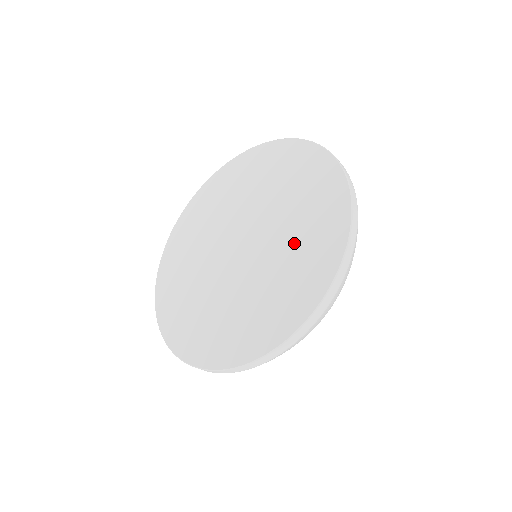
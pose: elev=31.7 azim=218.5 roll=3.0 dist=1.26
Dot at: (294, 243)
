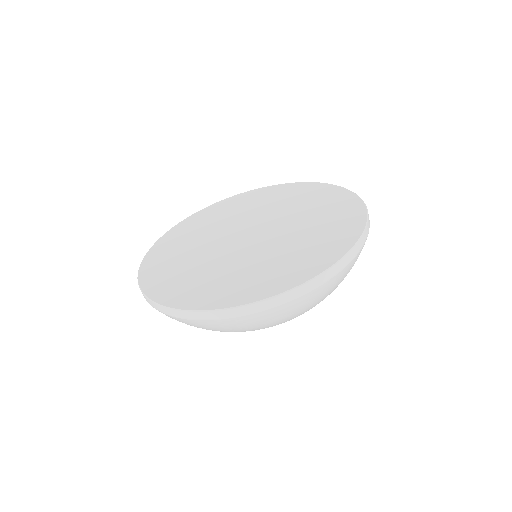
Dot at: (272, 260)
